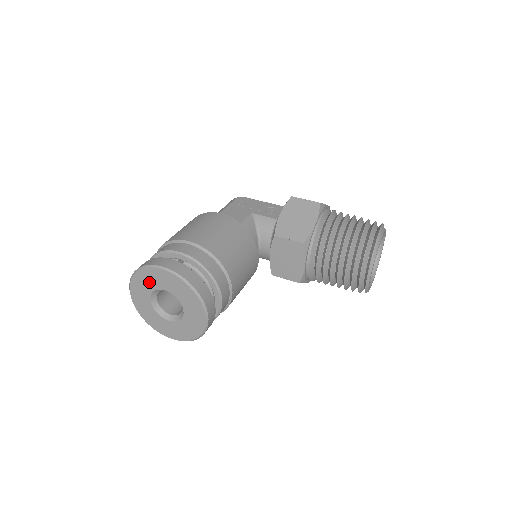
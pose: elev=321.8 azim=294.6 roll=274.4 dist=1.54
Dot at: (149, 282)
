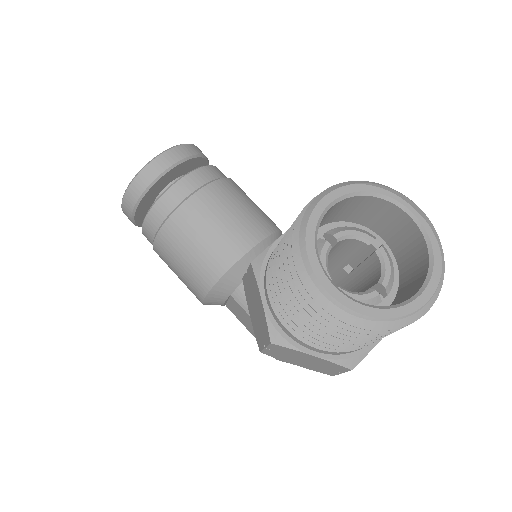
Dot at: occluded
